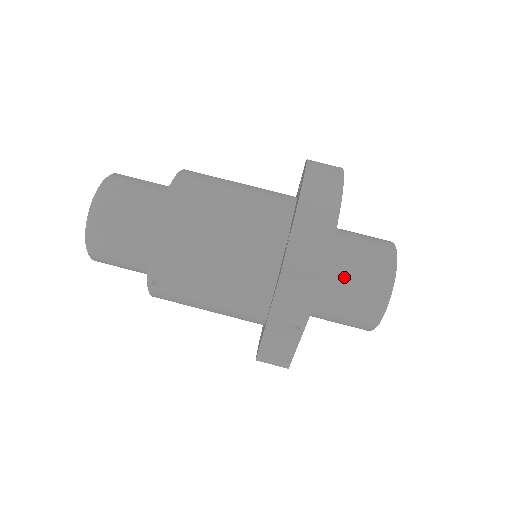
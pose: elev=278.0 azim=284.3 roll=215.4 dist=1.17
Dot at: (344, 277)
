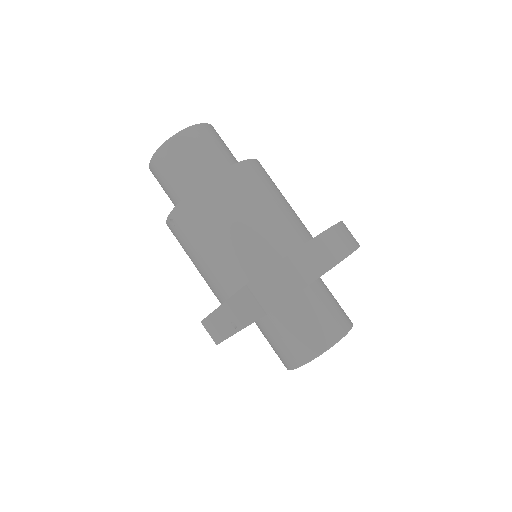
Dot at: (293, 321)
